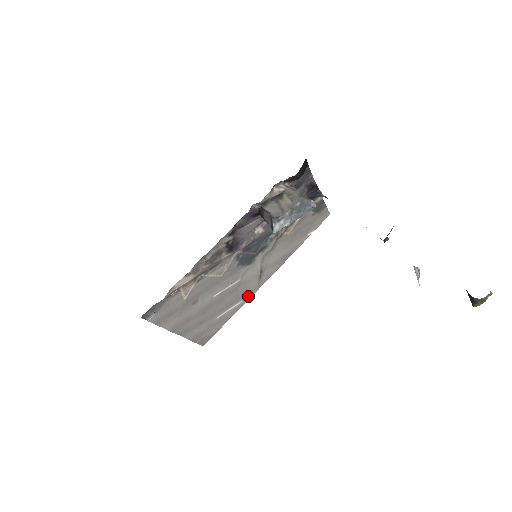
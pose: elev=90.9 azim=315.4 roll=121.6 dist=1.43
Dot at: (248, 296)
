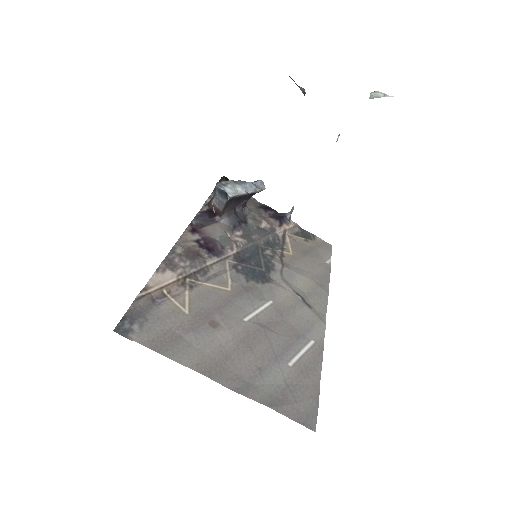
Dot at: (317, 334)
